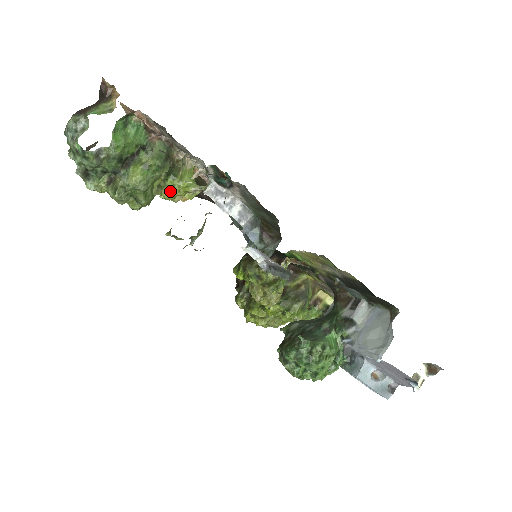
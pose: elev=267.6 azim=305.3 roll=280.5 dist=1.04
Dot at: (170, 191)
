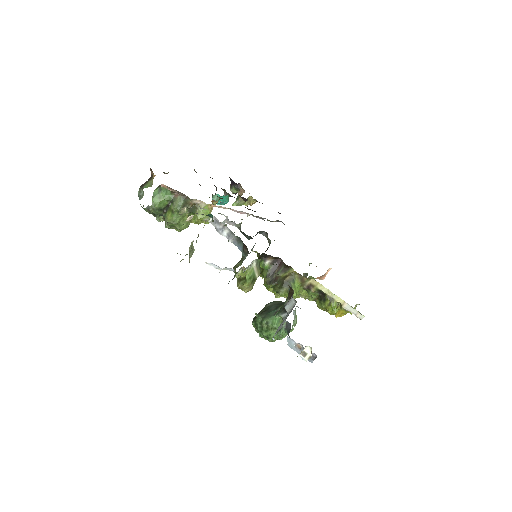
Dot at: (195, 220)
